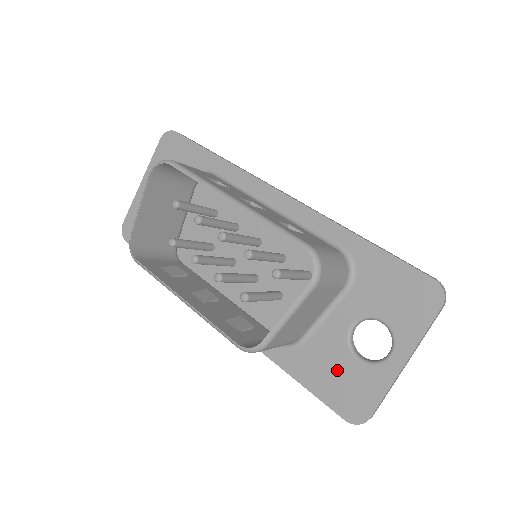
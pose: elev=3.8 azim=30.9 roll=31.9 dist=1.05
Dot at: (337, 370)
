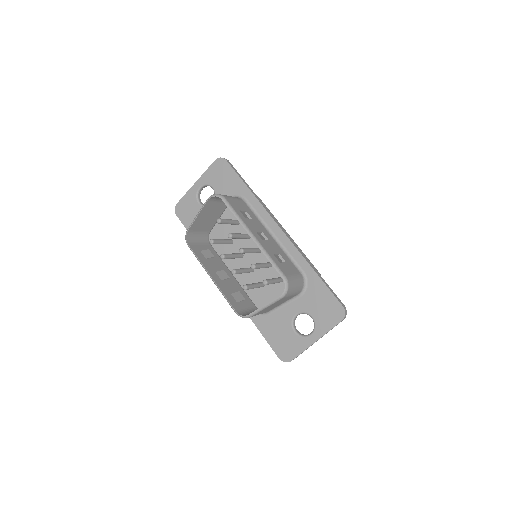
Dot at: (282, 333)
